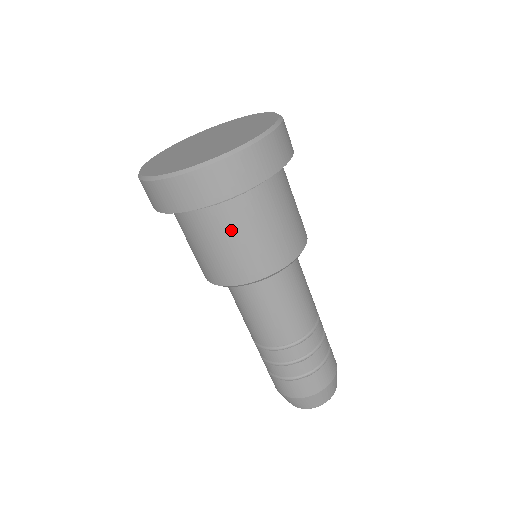
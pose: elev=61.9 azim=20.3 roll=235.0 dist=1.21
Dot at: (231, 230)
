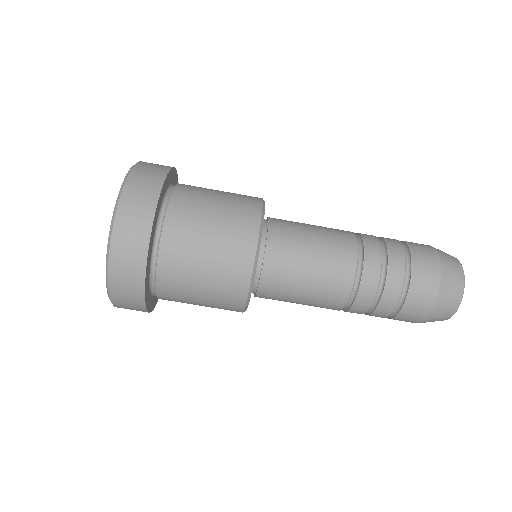
Dot at: (185, 295)
